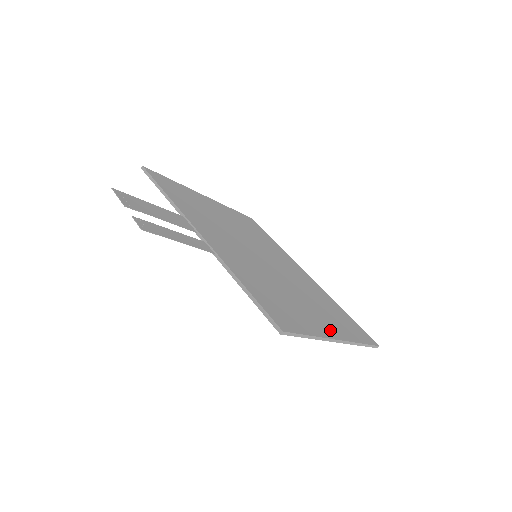
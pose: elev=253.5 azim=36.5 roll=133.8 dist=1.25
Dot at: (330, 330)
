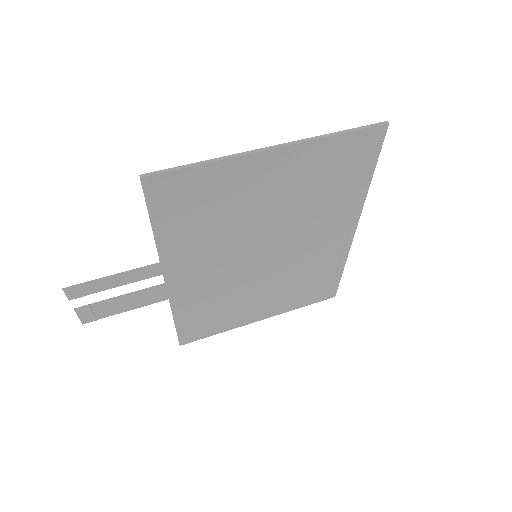
Dot at: (268, 160)
